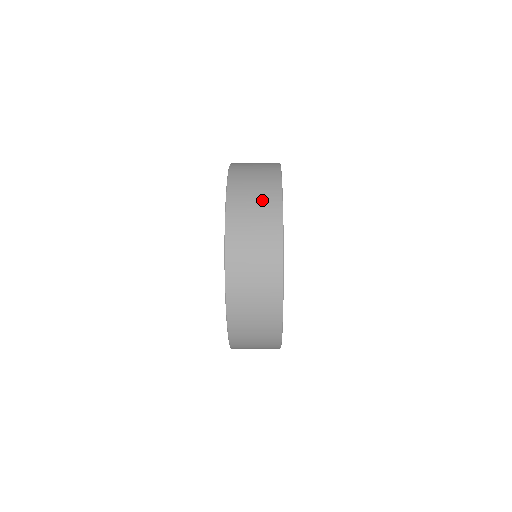
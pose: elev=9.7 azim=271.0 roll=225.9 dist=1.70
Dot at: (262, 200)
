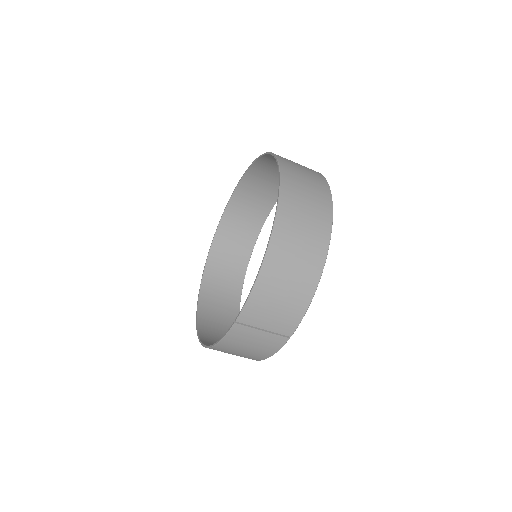
Dot at: (273, 180)
